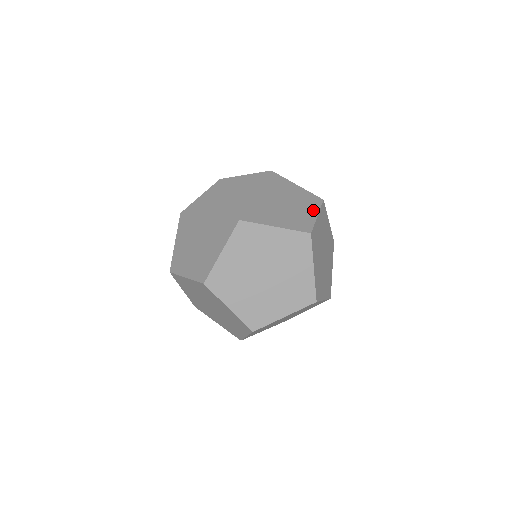
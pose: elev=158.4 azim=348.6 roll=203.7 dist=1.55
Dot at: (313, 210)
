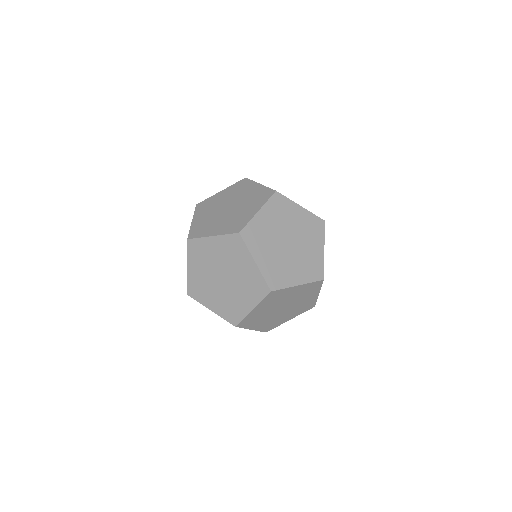
Dot at: occluded
